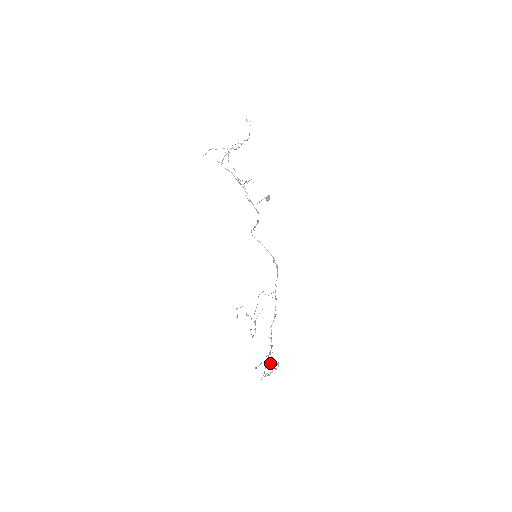
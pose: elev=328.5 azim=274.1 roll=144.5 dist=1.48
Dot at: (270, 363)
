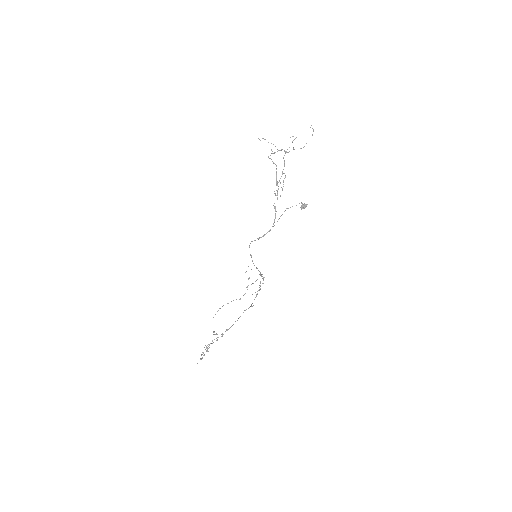
Dot at: (206, 348)
